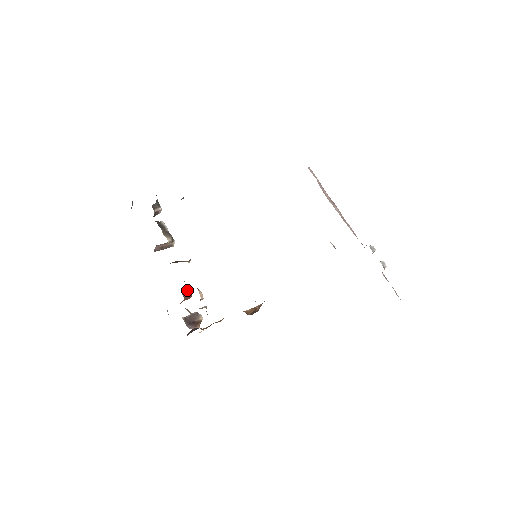
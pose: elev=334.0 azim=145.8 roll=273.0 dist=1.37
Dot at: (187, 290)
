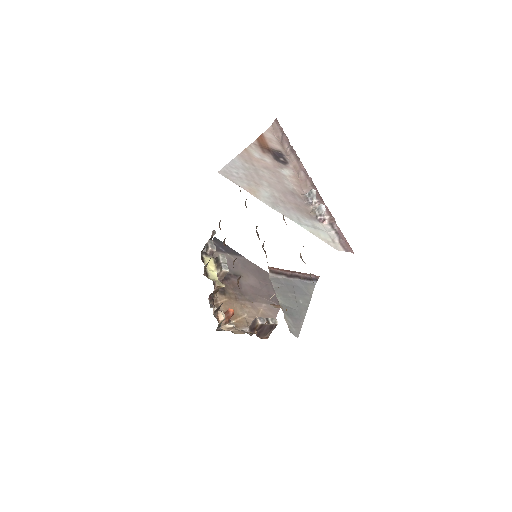
Dot at: (227, 311)
